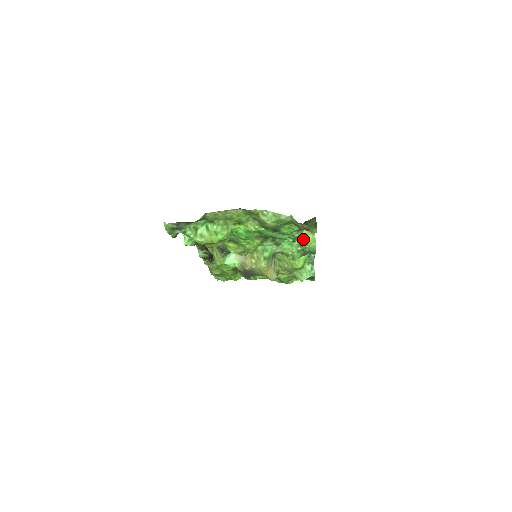
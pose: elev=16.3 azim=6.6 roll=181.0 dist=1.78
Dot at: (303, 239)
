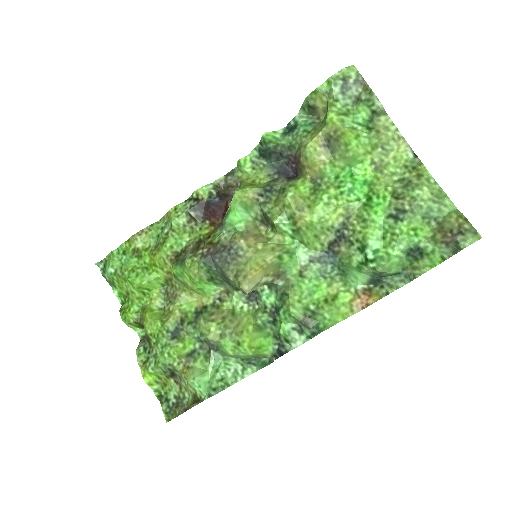
Dot at: (333, 303)
